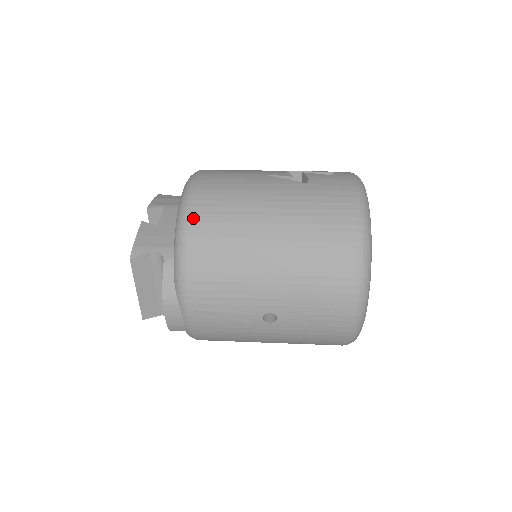
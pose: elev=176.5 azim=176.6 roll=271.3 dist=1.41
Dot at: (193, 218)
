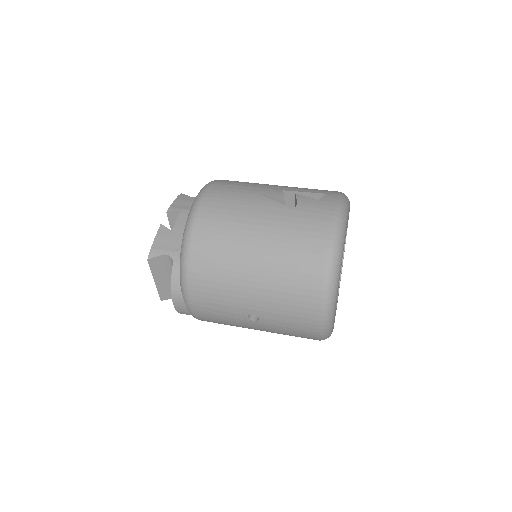
Dot at: (195, 234)
